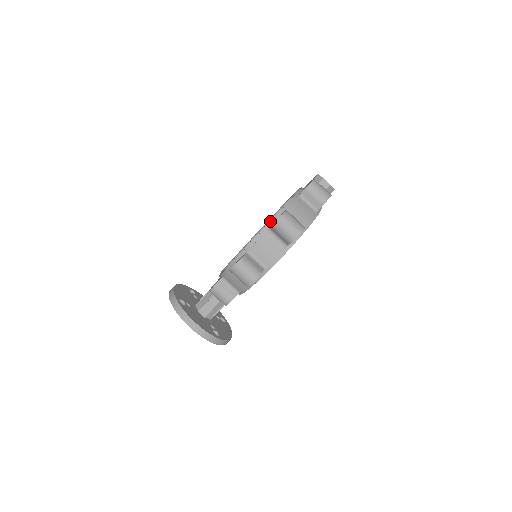
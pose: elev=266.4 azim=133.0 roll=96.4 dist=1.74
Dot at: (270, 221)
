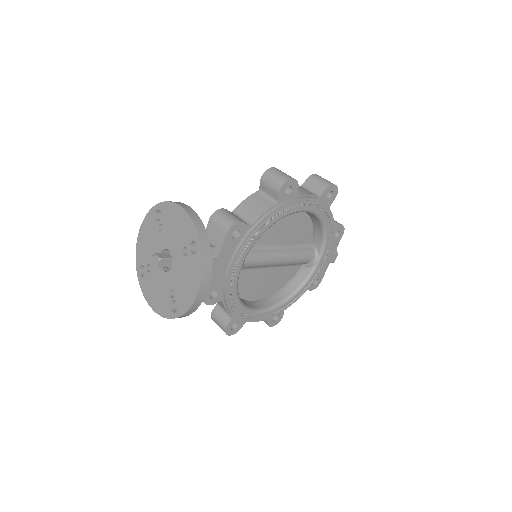
Dot at: occluded
